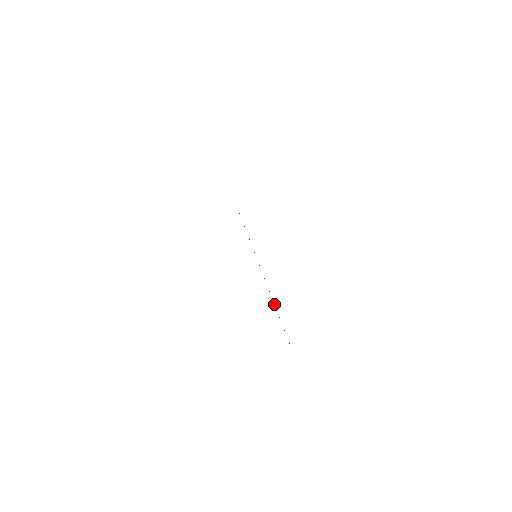
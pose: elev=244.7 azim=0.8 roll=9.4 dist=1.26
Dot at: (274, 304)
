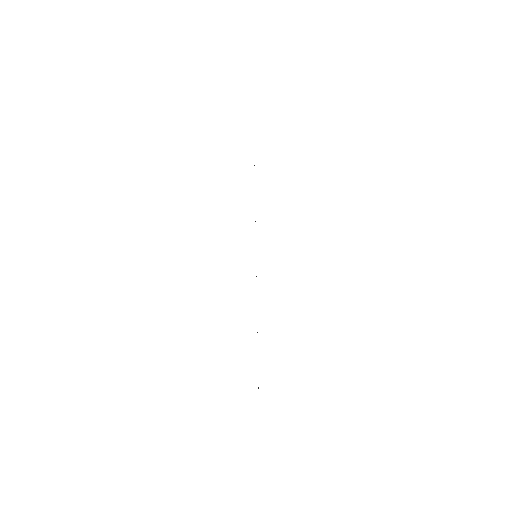
Dot at: occluded
